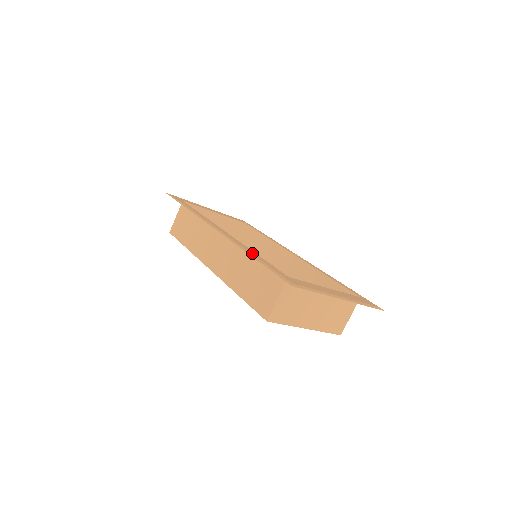
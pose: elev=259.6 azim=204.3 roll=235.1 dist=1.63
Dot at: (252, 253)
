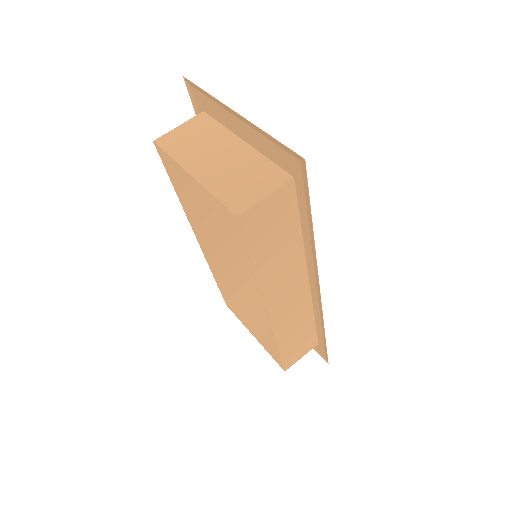
Dot at: occluded
